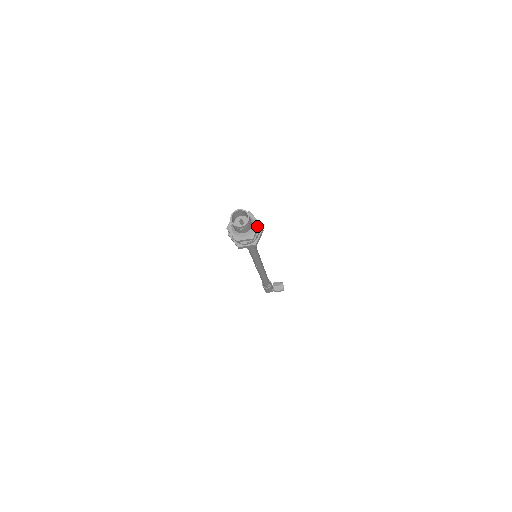
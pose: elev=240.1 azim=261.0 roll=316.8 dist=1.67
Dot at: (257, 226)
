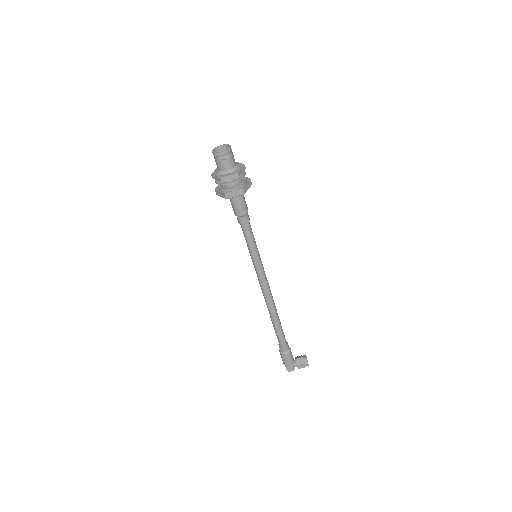
Dot at: (242, 166)
